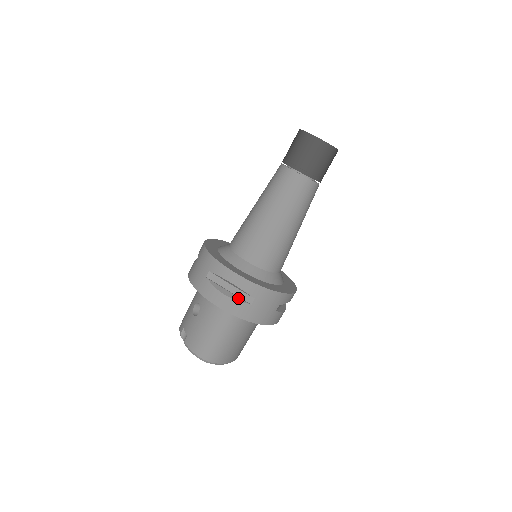
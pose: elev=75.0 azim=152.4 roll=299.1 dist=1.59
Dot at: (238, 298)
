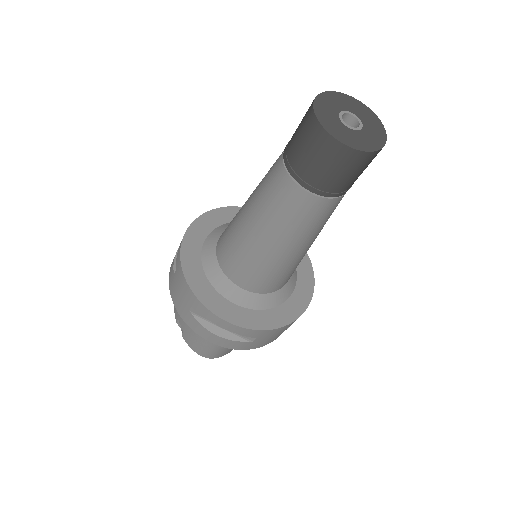
Dot at: (234, 336)
